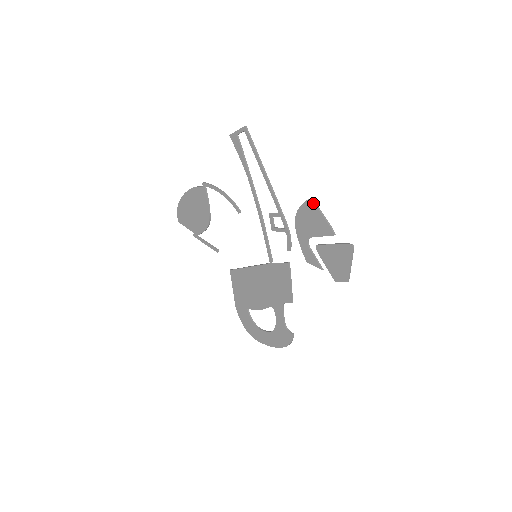
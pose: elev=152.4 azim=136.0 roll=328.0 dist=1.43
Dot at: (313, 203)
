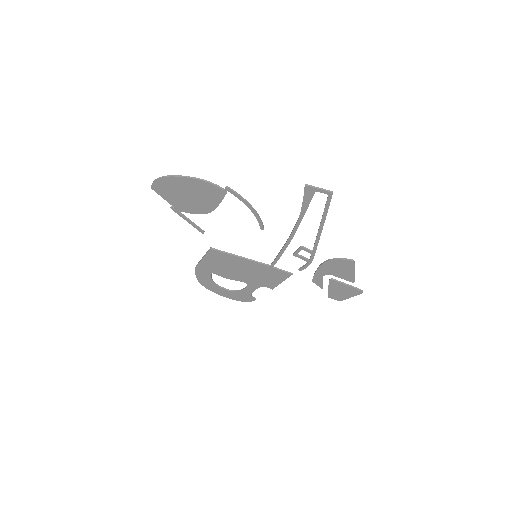
Dot at: (354, 264)
